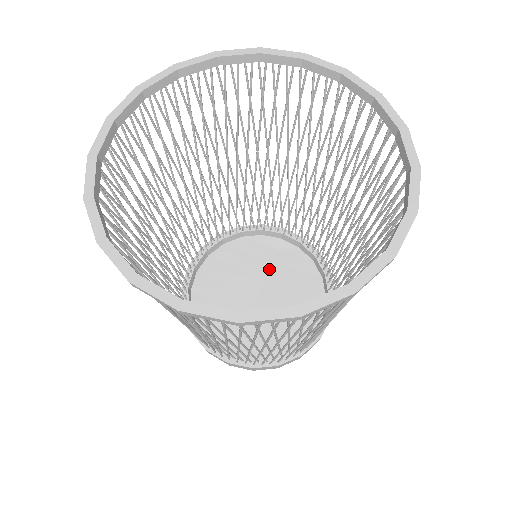
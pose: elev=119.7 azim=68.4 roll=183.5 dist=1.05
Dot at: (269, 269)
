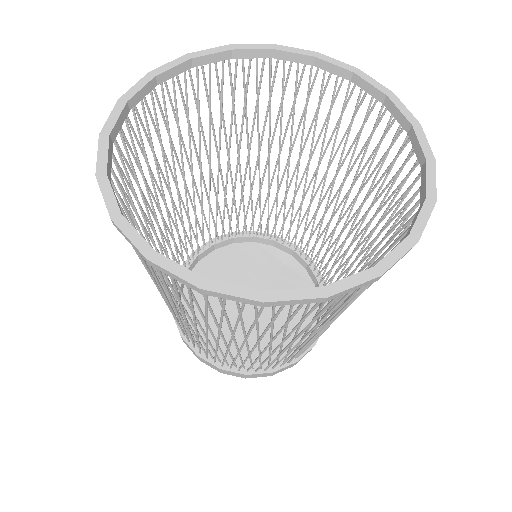
Dot at: (269, 280)
